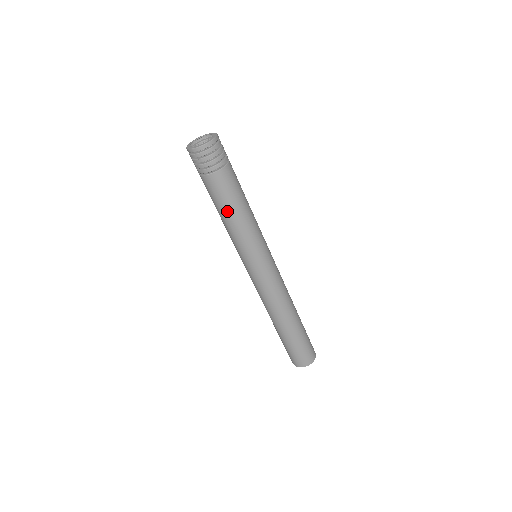
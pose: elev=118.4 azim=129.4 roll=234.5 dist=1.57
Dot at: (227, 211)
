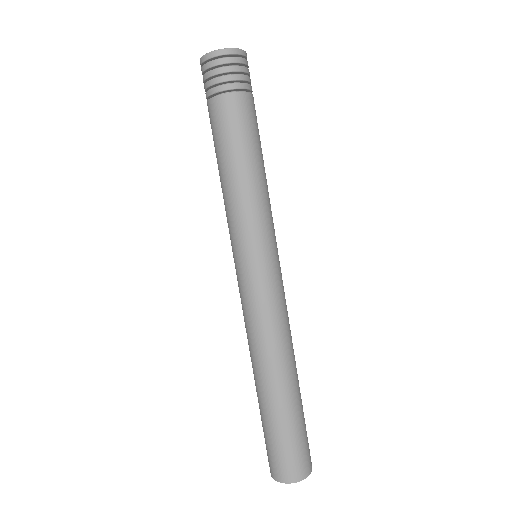
Dot at: (230, 159)
